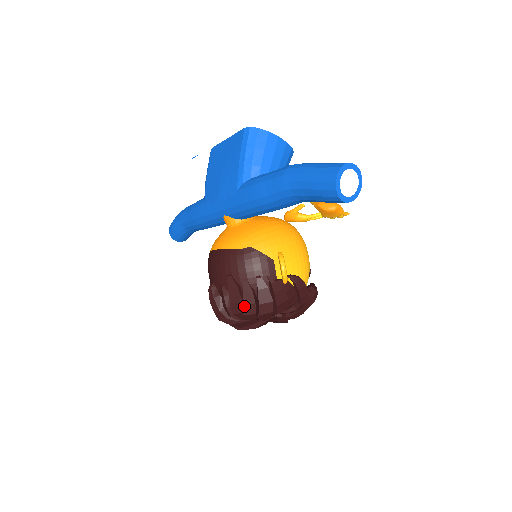
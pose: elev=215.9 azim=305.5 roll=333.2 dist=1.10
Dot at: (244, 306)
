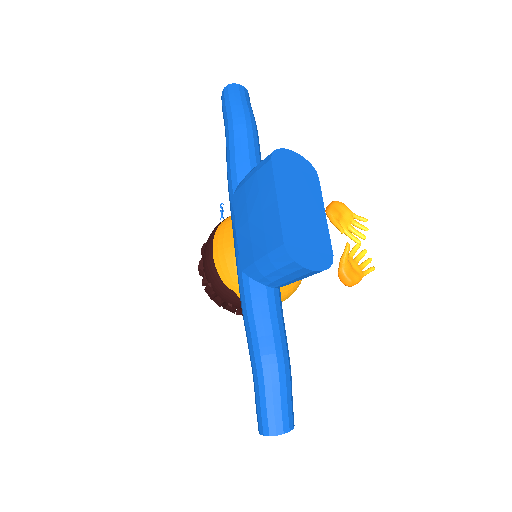
Dot at: (213, 300)
